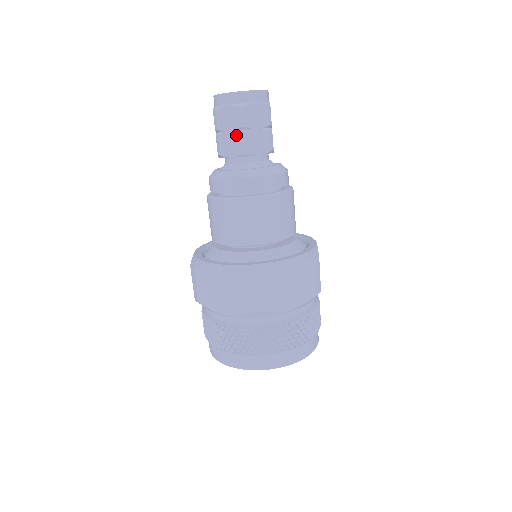
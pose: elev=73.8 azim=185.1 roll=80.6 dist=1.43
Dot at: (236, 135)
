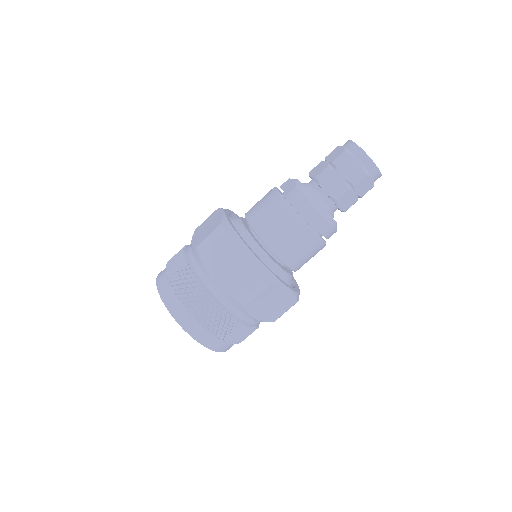
Dot at: (326, 165)
